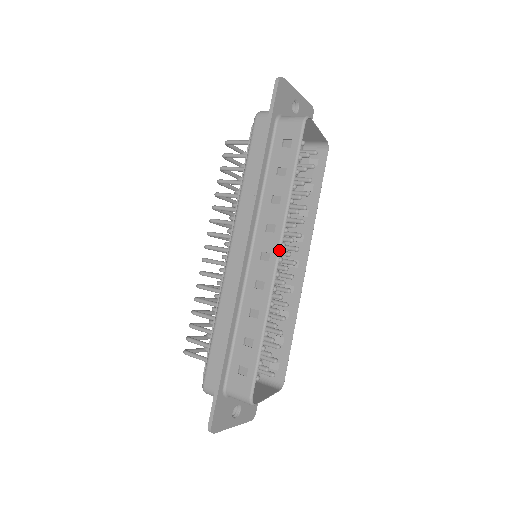
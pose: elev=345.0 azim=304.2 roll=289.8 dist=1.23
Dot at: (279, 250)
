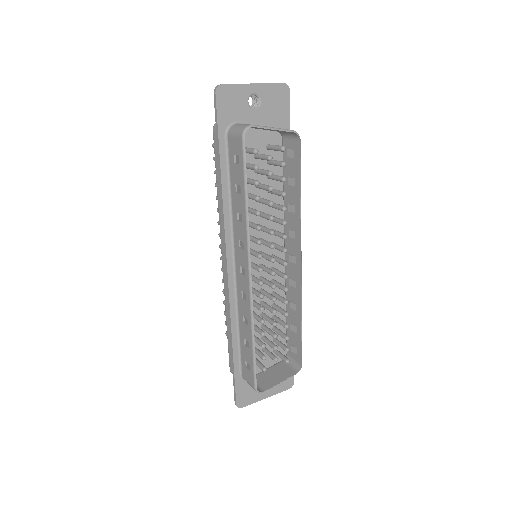
Dot at: (249, 267)
